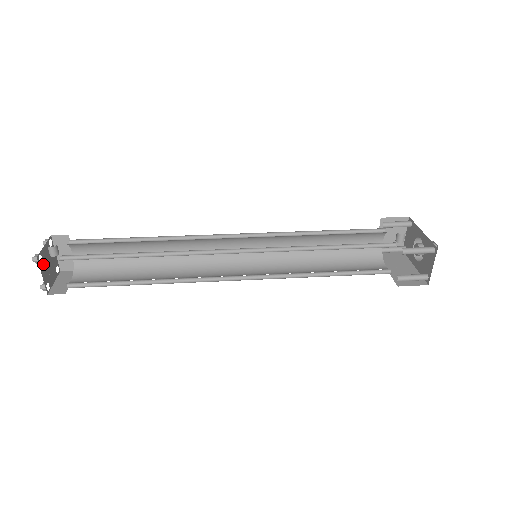
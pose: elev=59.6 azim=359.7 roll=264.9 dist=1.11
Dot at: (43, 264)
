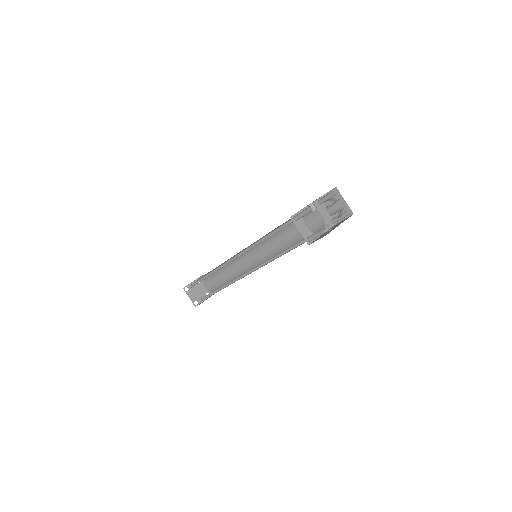
Dot at: (190, 292)
